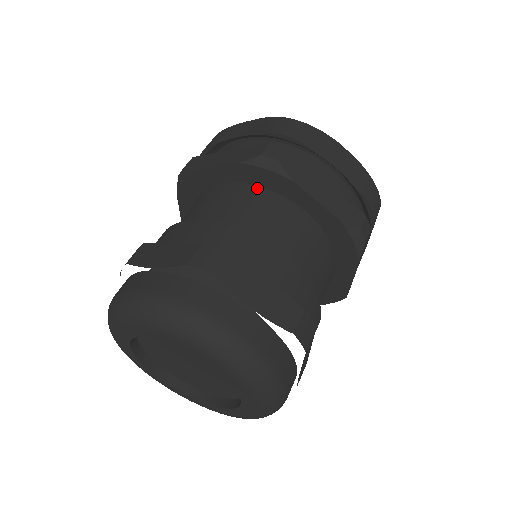
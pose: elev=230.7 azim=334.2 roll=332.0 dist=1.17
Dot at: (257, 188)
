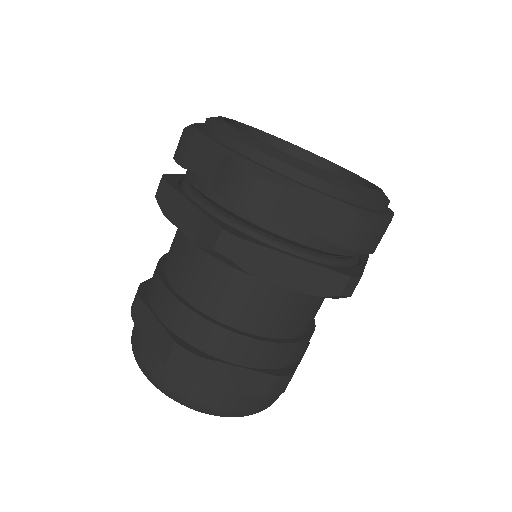
Dot at: occluded
